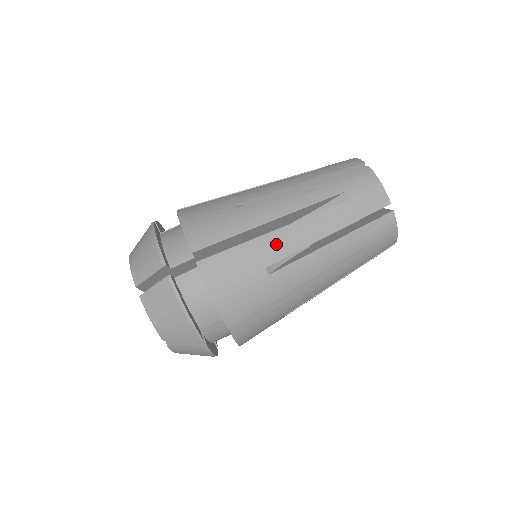
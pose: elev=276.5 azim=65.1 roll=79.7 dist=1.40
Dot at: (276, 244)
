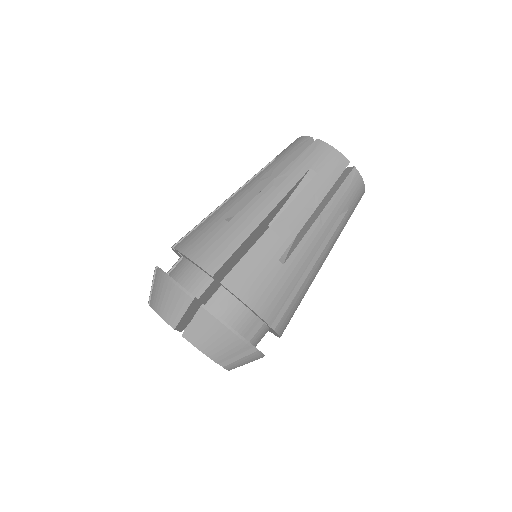
Dot at: (277, 236)
